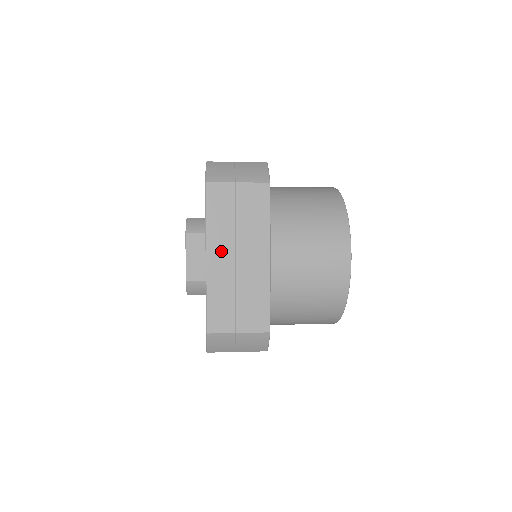
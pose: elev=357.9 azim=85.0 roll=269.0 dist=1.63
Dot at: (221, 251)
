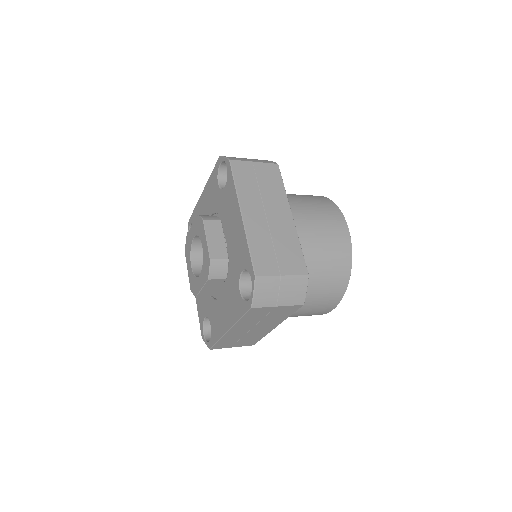
Dot at: (253, 209)
